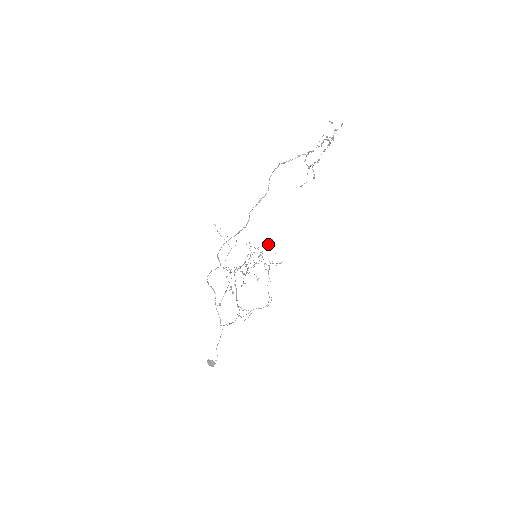
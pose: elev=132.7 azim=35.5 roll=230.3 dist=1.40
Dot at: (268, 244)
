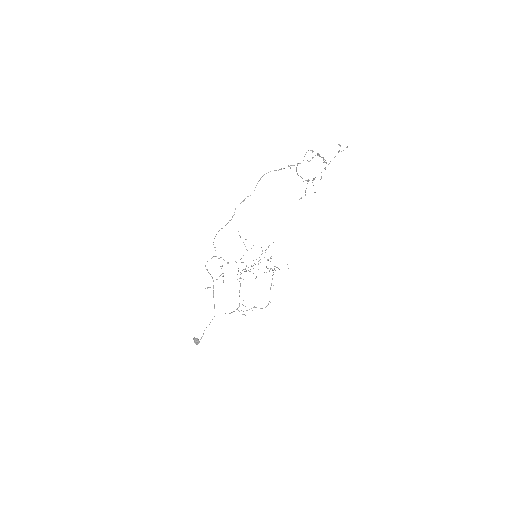
Dot at: (268, 247)
